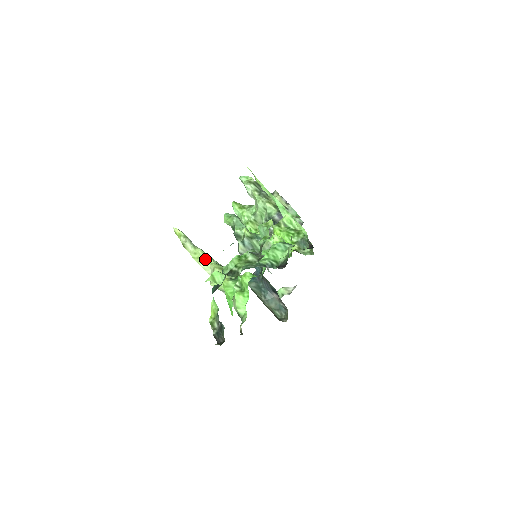
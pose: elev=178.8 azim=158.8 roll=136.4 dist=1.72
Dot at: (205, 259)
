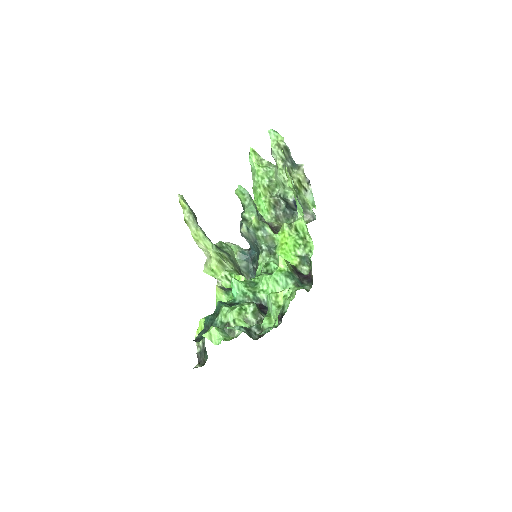
Dot at: (205, 244)
